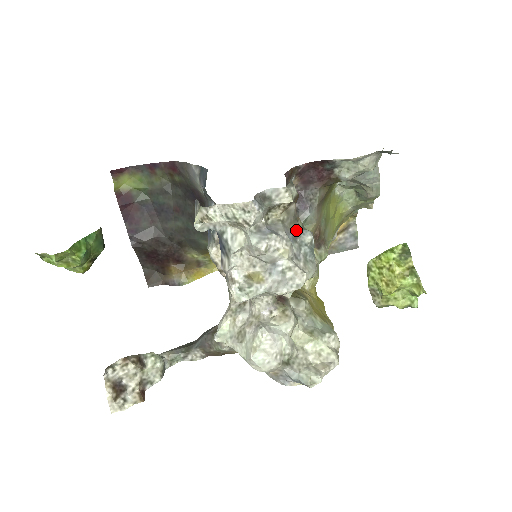
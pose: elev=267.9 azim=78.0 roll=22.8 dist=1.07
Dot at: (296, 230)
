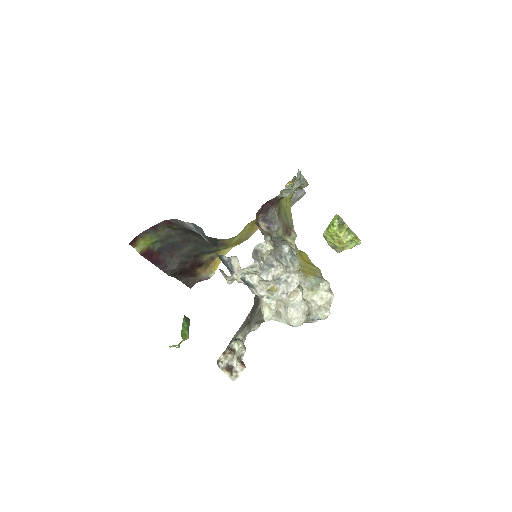
Dot at: (279, 250)
